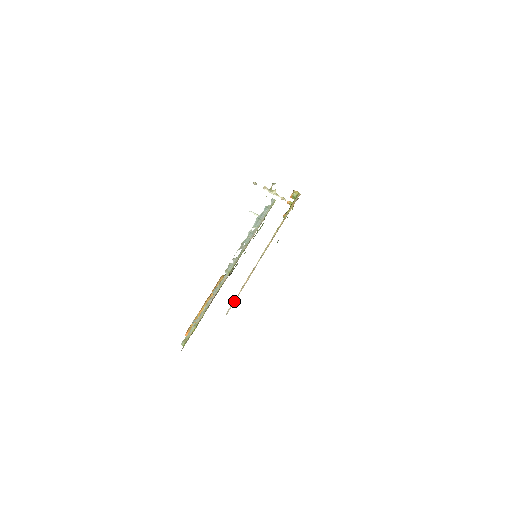
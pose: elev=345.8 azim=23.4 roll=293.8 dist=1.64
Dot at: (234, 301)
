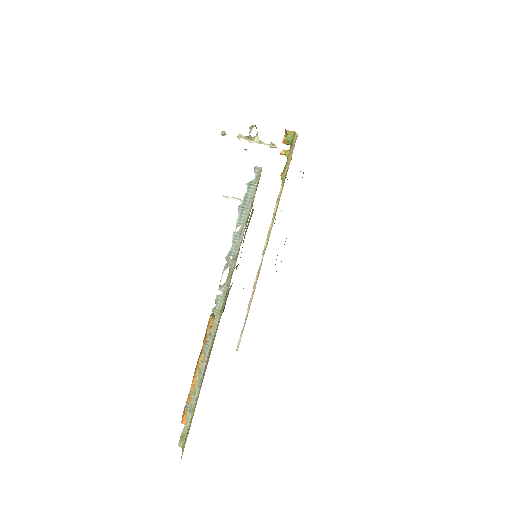
Dot at: (243, 327)
